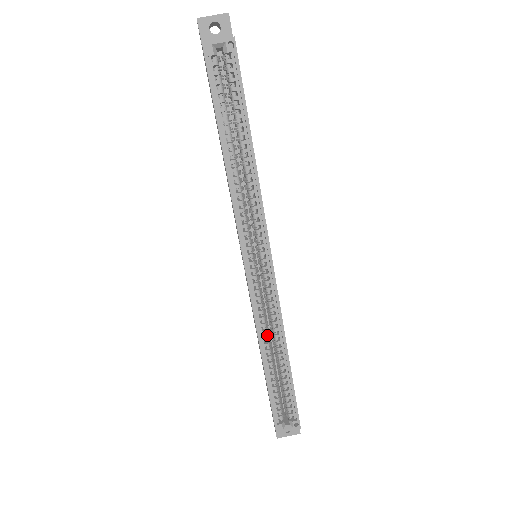
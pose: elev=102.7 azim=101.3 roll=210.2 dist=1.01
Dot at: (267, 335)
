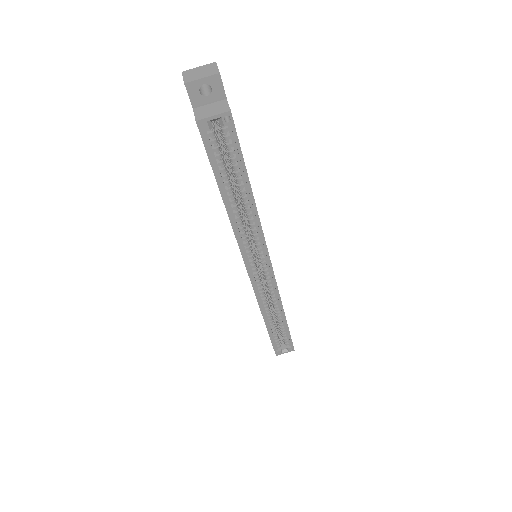
Dot at: (268, 307)
